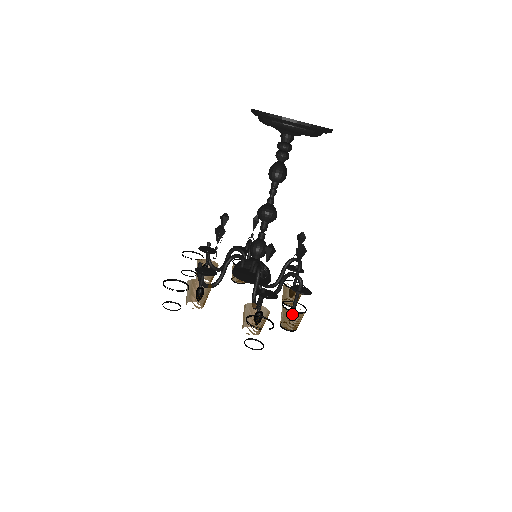
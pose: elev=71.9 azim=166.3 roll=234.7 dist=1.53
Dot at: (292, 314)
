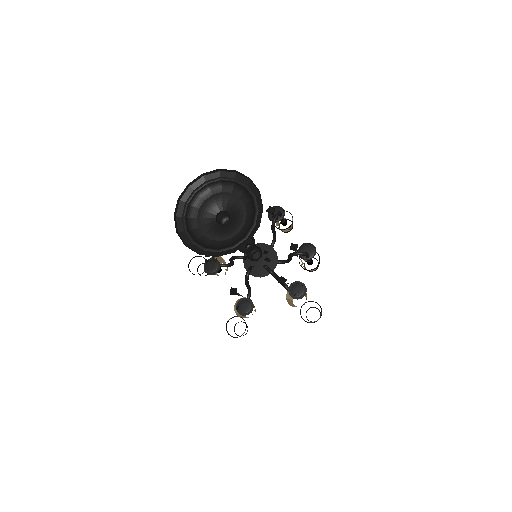
Dot at: occluded
